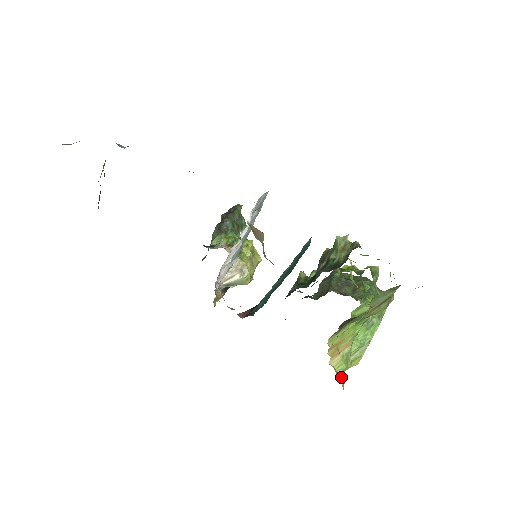
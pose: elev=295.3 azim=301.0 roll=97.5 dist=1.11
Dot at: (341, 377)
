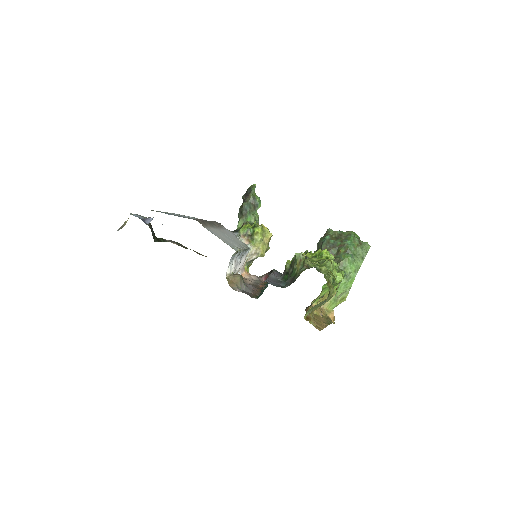
Dot at: (331, 314)
